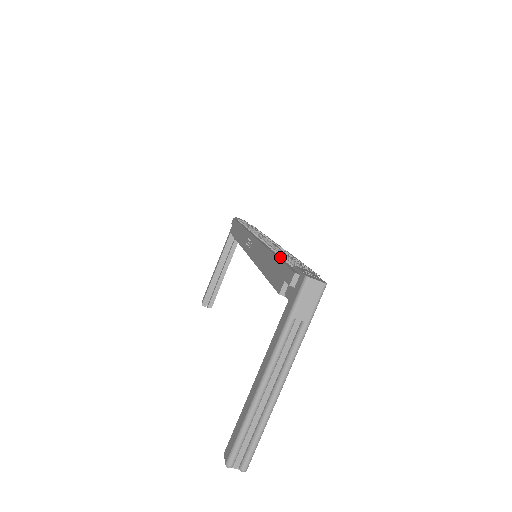
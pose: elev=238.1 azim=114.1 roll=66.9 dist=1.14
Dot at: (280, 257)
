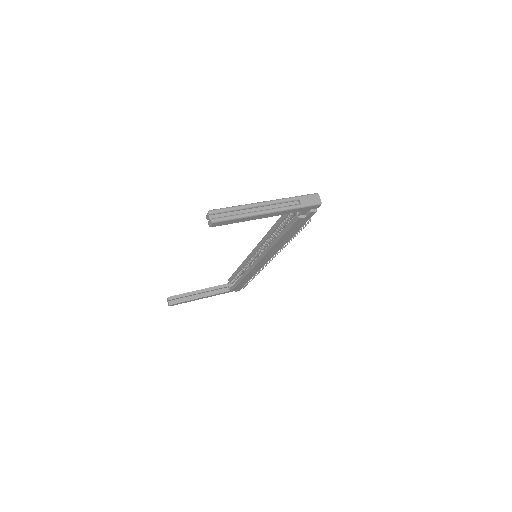
Dot at: occluded
